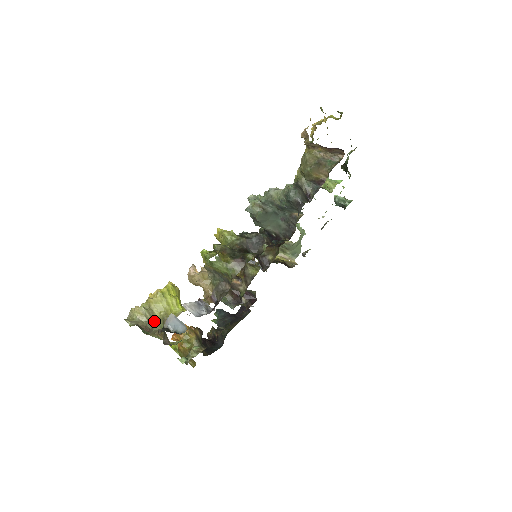
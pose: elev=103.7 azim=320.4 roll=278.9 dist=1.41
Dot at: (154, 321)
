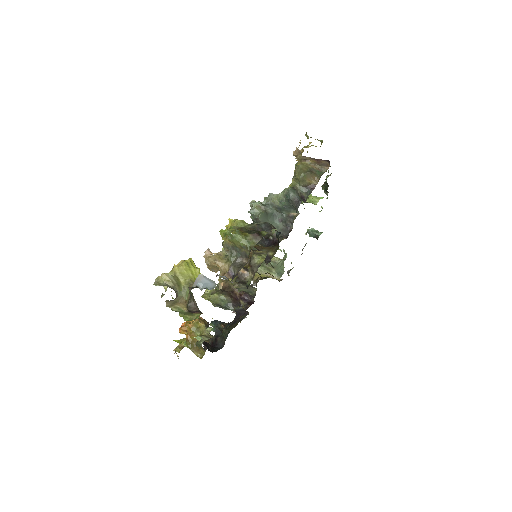
Dot at: (180, 287)
